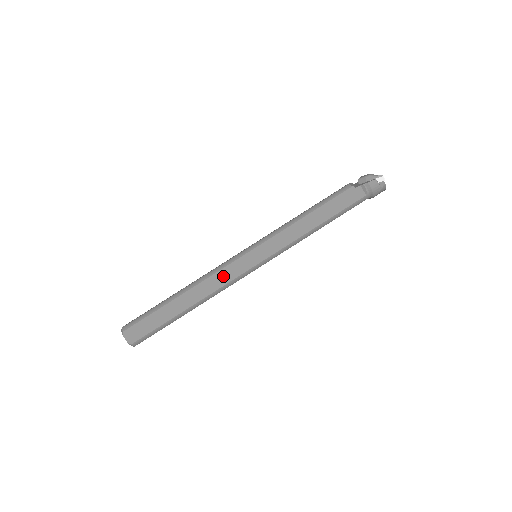
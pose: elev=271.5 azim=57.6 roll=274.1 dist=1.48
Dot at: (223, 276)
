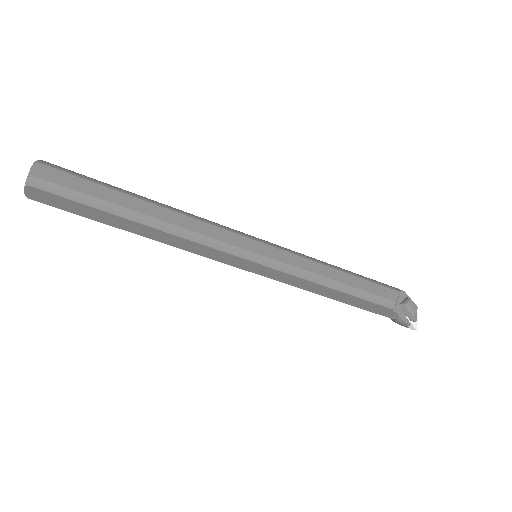
Dot at: (205, 250)
